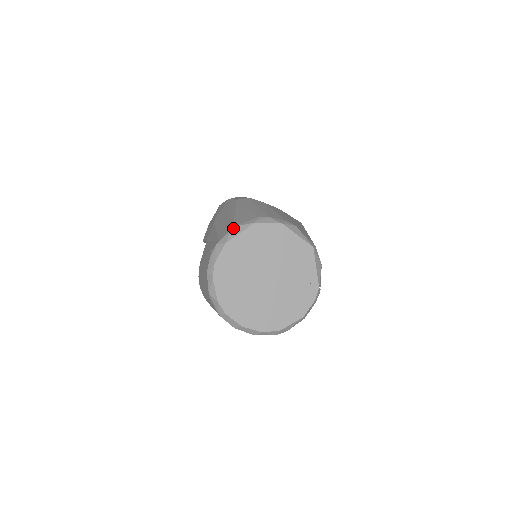
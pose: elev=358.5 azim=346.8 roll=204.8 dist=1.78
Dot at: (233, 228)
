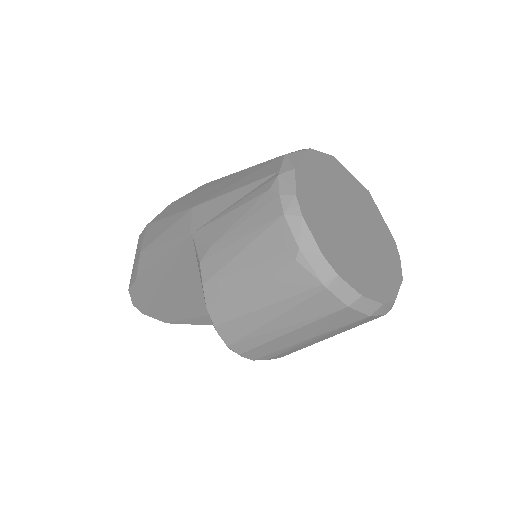
Dot at: (287, 155)
